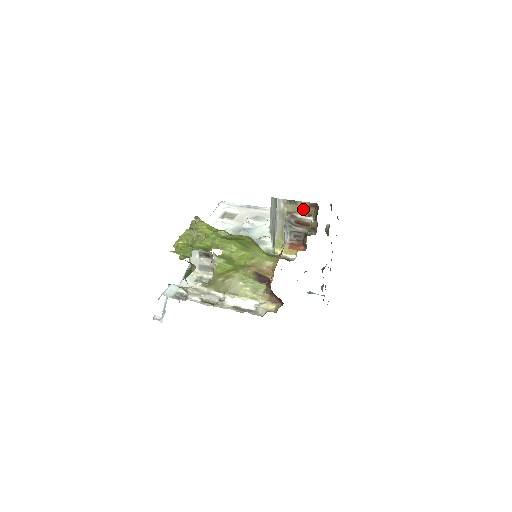
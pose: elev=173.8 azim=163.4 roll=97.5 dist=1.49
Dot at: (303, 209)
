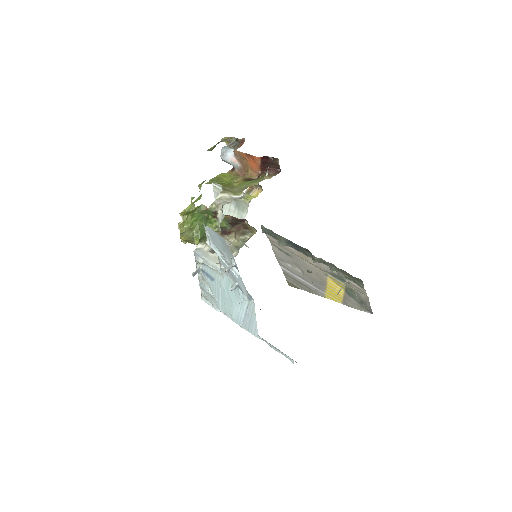
Dot at: occluded
